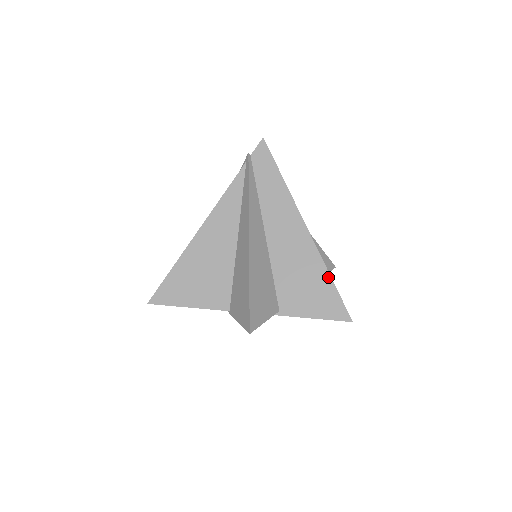
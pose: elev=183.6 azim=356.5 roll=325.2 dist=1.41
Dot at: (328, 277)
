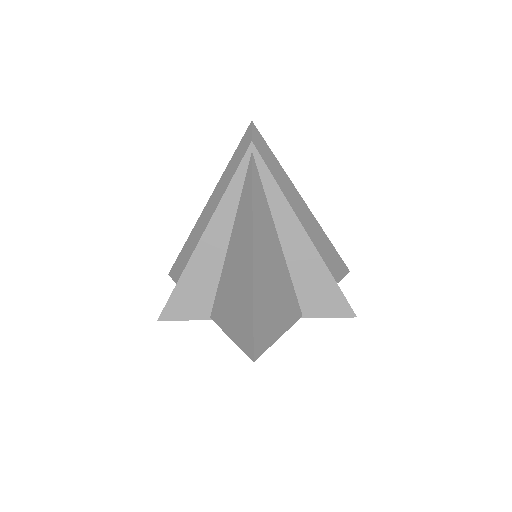
Dot at: (330, 243)
